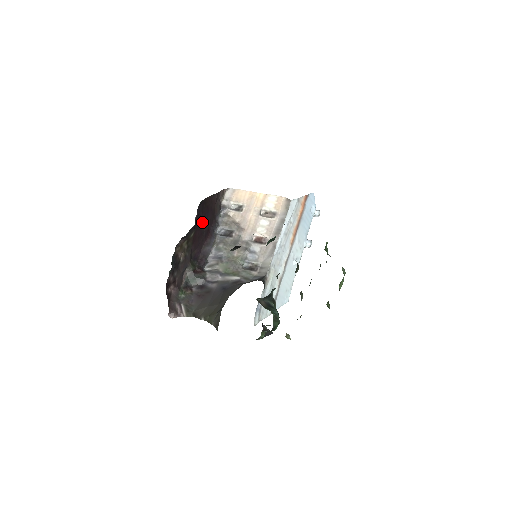
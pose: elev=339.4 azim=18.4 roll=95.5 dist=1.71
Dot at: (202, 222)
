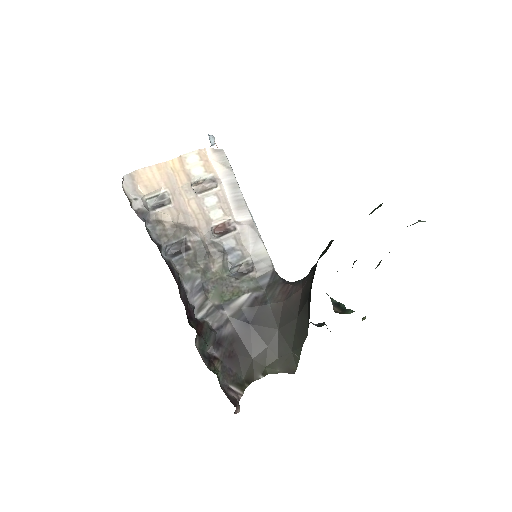
Dot at: occluded
